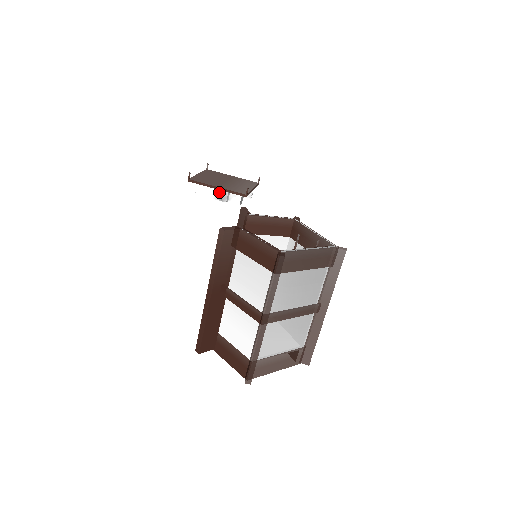
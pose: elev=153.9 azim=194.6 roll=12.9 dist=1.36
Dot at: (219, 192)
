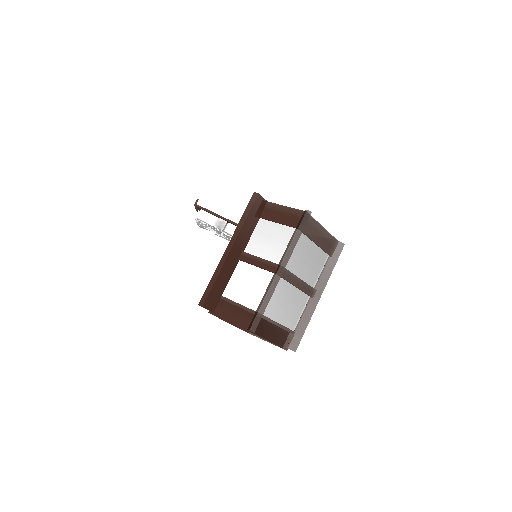
Dot at: (219, 220)
